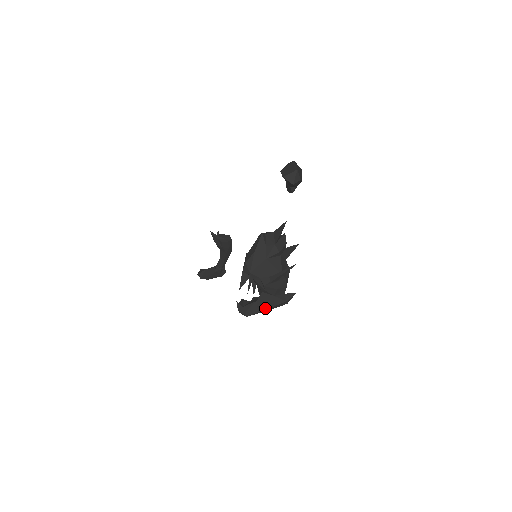
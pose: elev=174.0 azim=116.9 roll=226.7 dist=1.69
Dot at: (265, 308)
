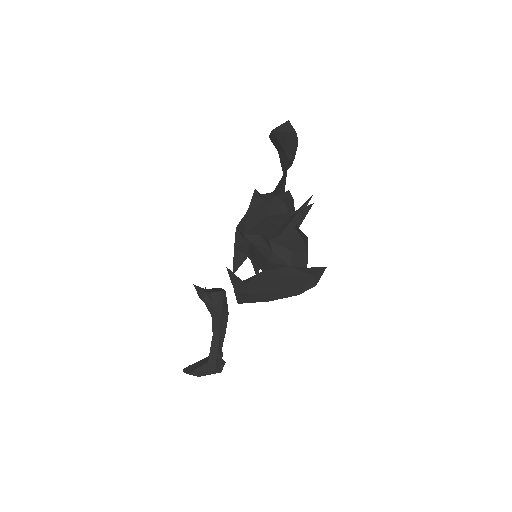
Dot at: (278, 283)
